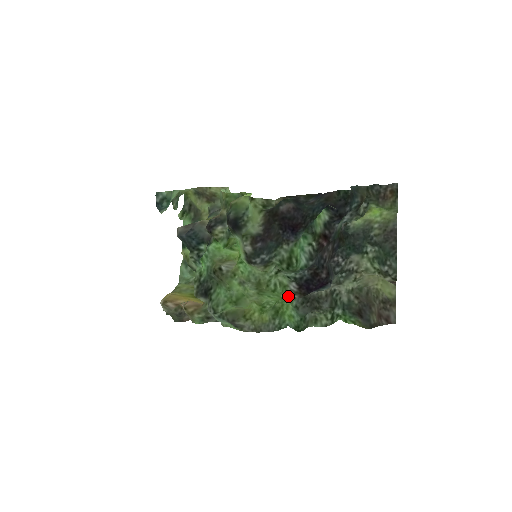
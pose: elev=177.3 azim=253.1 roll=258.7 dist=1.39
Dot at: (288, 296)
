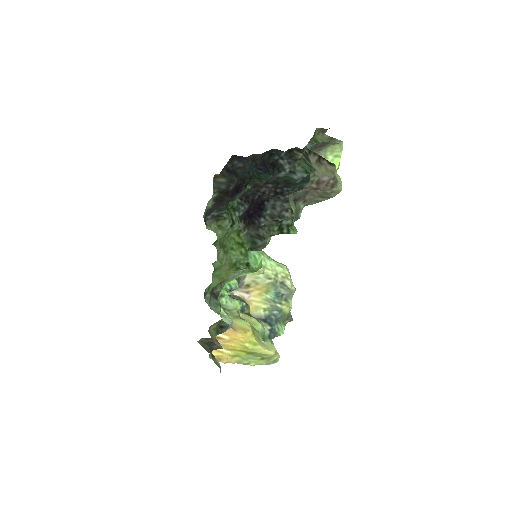
Dot at: occluded
